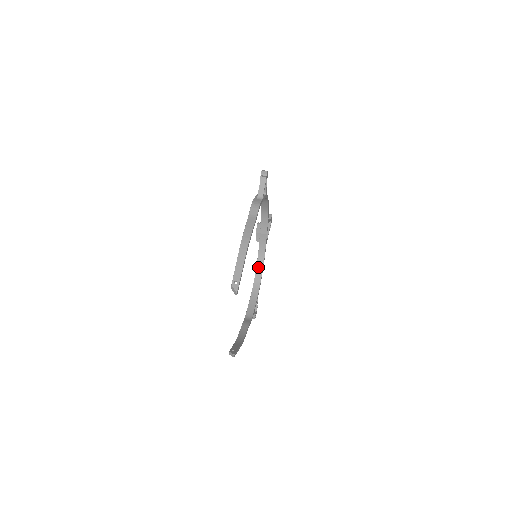
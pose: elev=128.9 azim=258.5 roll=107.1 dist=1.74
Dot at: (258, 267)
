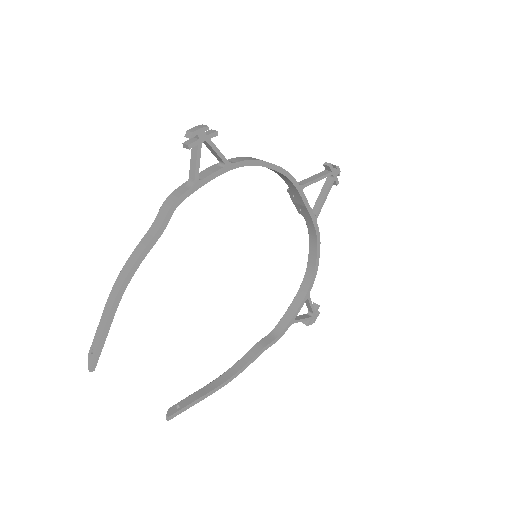
Dot at: (311, 252)
